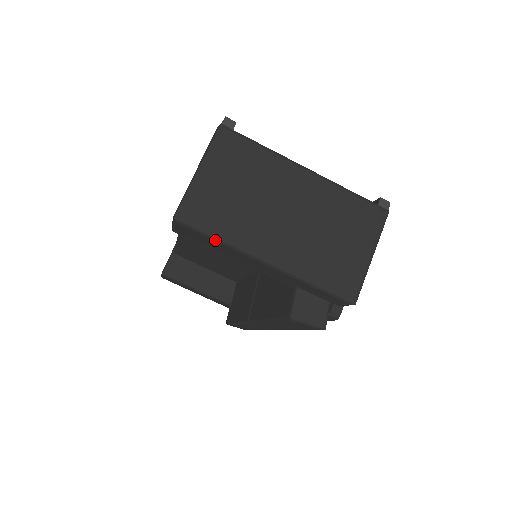
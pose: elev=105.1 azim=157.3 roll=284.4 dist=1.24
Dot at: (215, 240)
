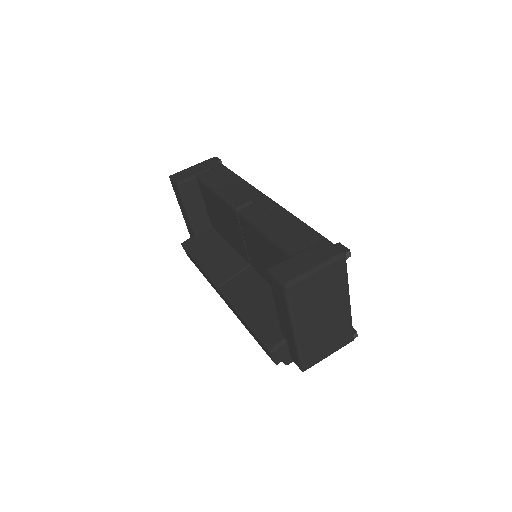
Dot at: (287, 307)
